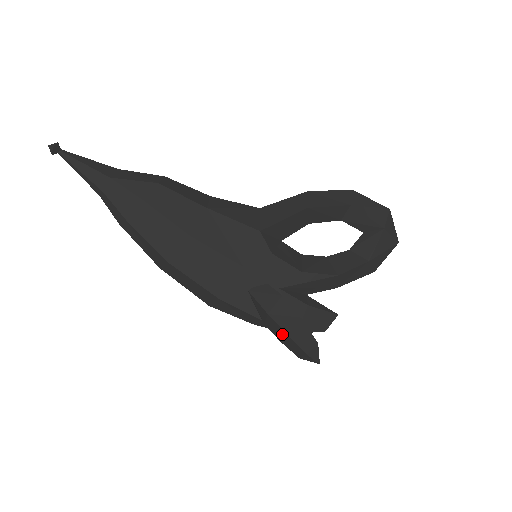
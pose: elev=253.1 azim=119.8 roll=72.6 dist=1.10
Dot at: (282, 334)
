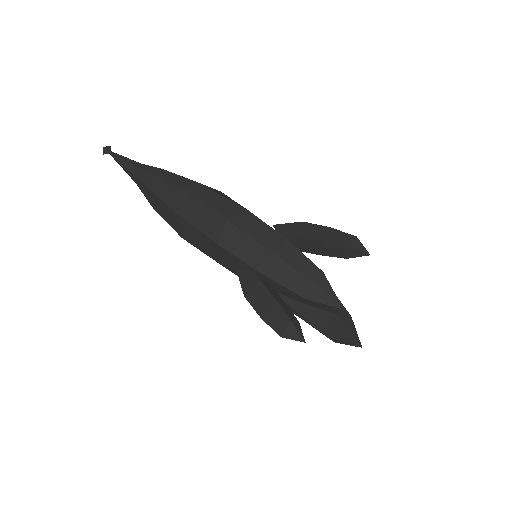
Dot at: (322, 231)
